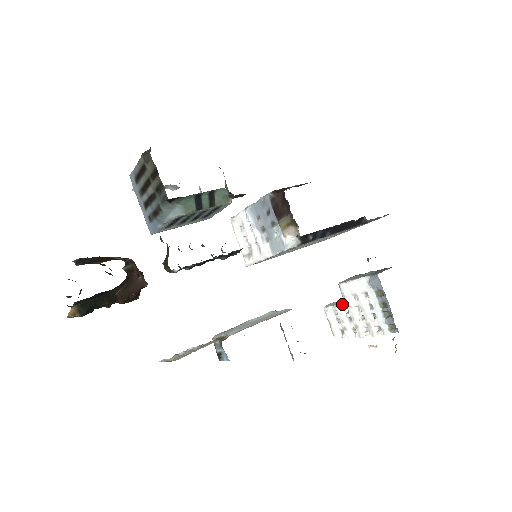
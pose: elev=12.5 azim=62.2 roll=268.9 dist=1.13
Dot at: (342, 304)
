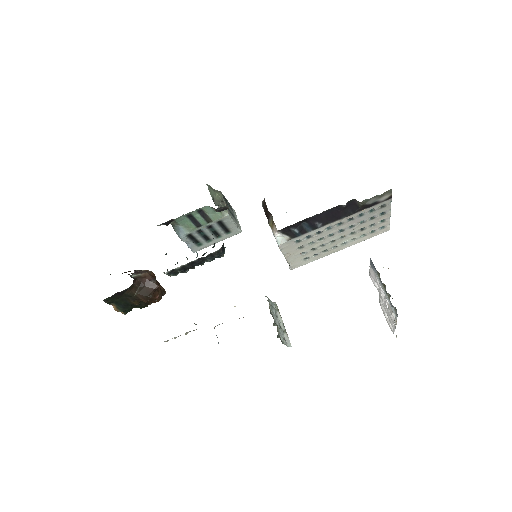
Dot at: (379, 294)
